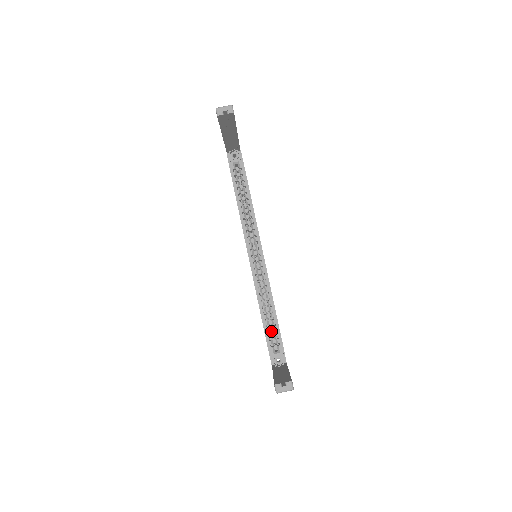
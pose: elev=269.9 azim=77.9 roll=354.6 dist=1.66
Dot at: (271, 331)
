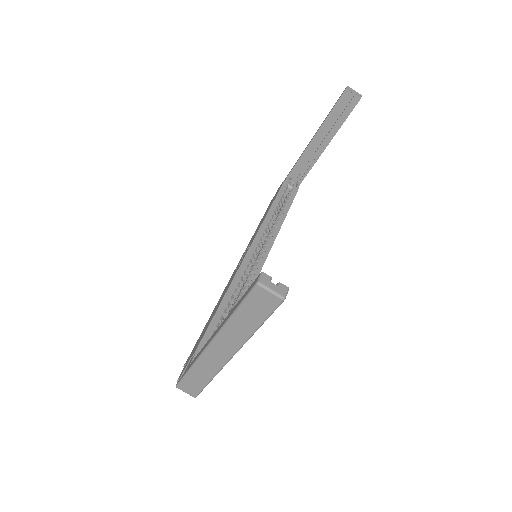
Dot at: occluded
